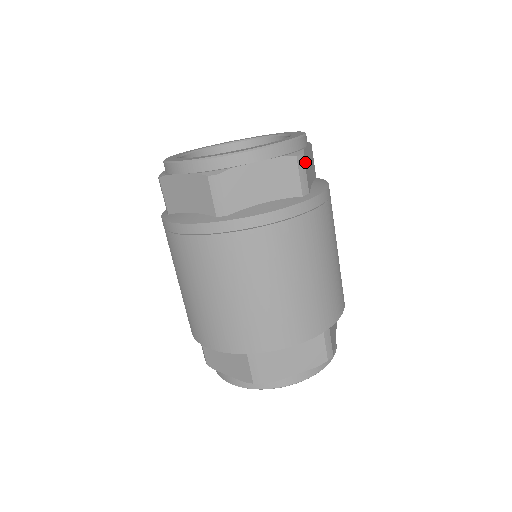
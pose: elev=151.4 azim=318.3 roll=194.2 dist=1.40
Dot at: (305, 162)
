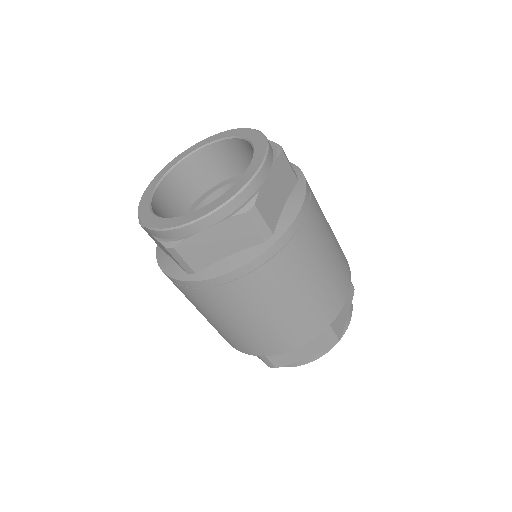
Dot at: occluded
